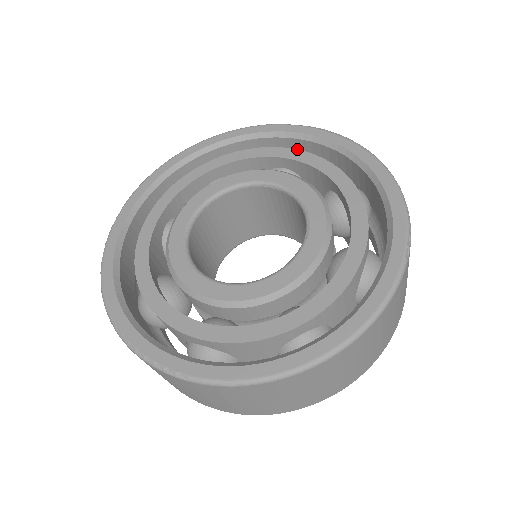
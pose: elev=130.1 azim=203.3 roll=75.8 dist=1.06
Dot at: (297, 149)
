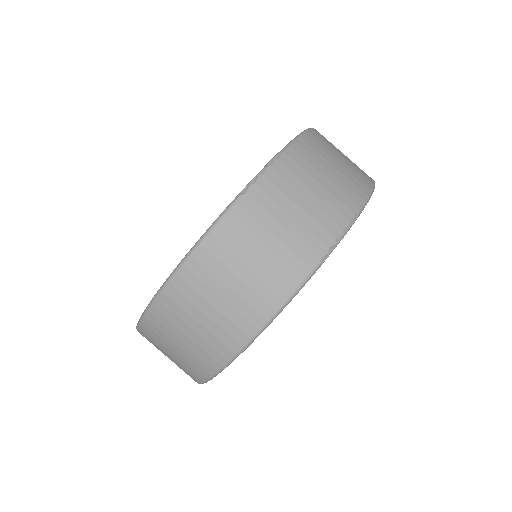
Dot at: occluded
